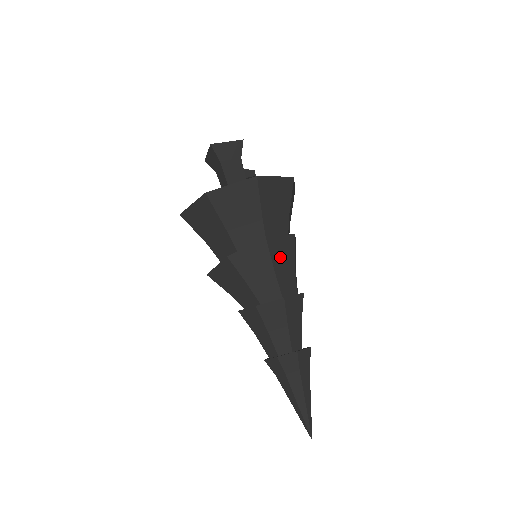
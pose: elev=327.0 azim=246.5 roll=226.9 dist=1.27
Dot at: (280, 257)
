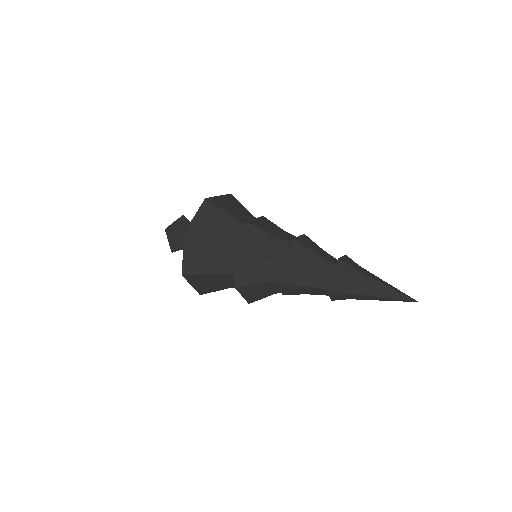
Dot at: (267, 228)
